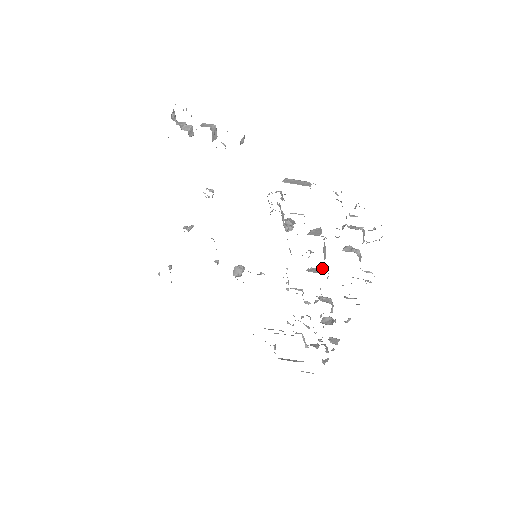
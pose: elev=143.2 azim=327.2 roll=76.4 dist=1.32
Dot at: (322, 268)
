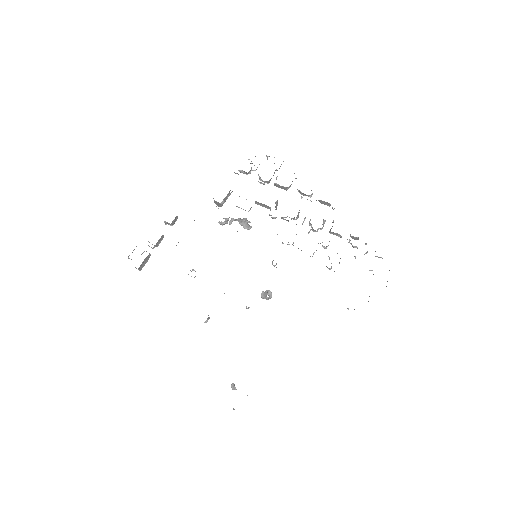
Dot at: occluded
